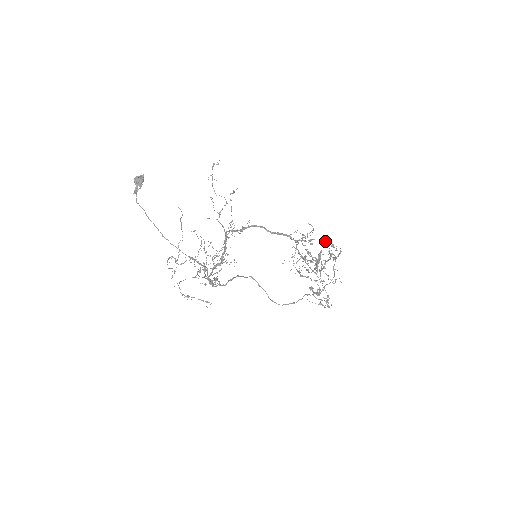
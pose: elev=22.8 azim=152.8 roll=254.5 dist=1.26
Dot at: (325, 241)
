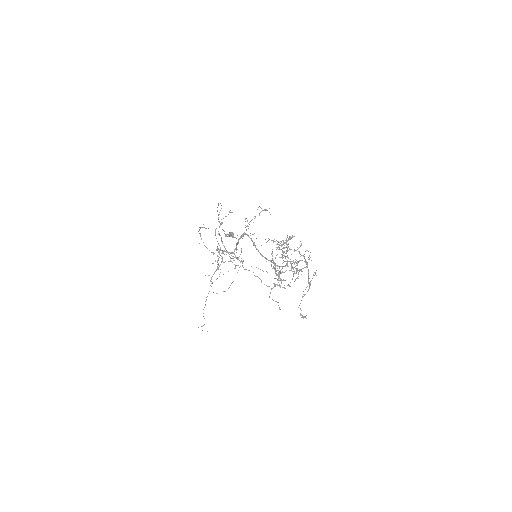
Dot at: occluded
